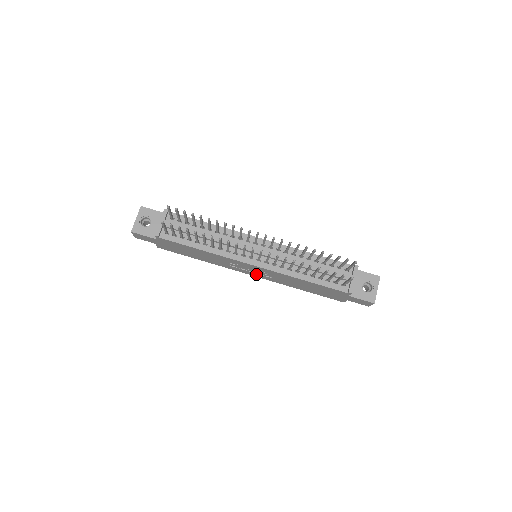
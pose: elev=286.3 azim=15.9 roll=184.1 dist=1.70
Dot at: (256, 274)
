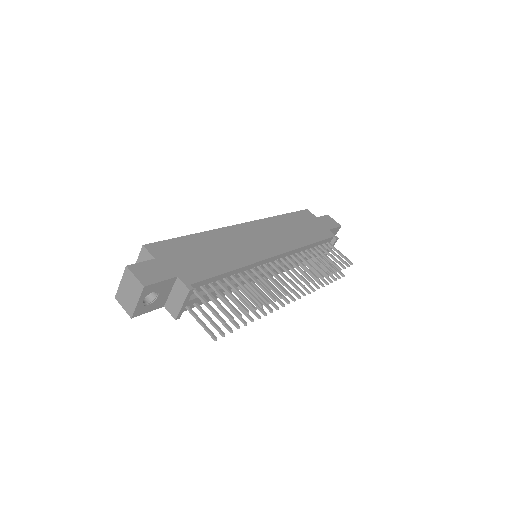
Dot at: occluded
